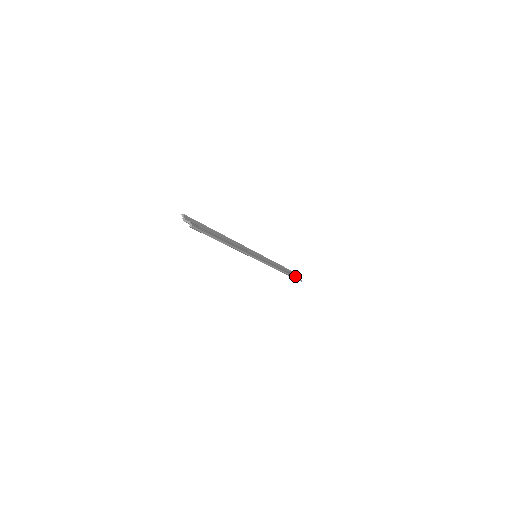
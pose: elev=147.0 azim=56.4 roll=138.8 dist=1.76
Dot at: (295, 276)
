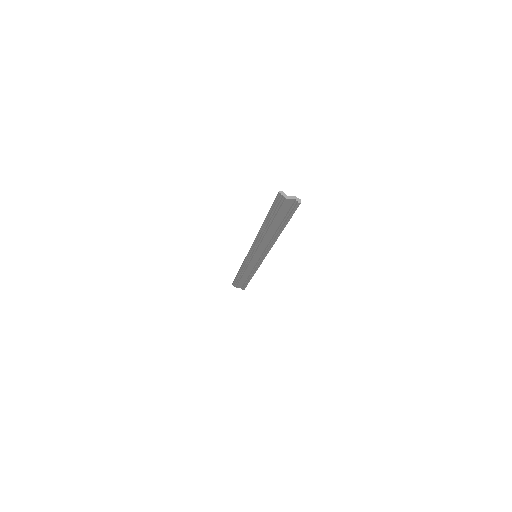
Dot at: occluded
